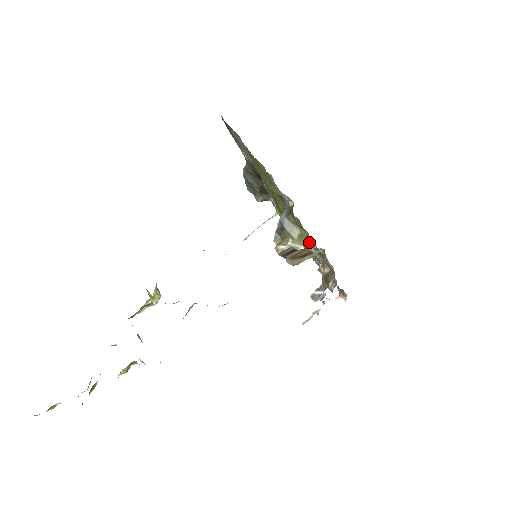
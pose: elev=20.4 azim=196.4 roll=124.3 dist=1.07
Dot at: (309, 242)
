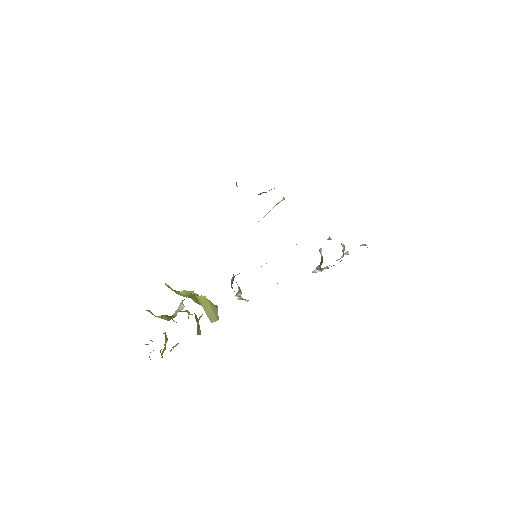
Dot at: occluded
